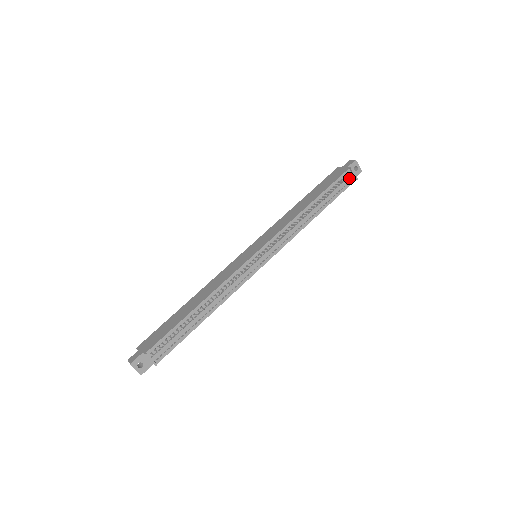
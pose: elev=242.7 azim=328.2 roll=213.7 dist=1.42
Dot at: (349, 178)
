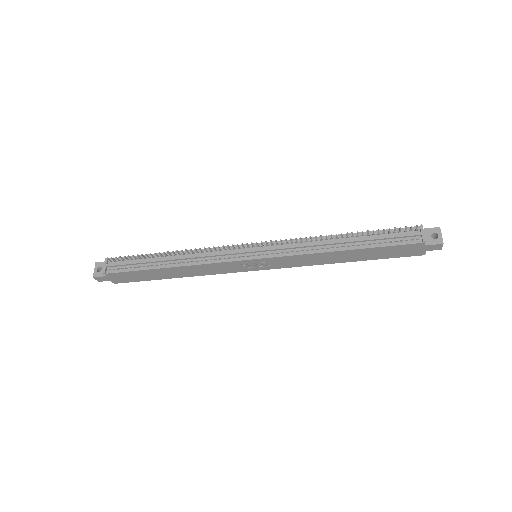
Dot at: (412, 234)
